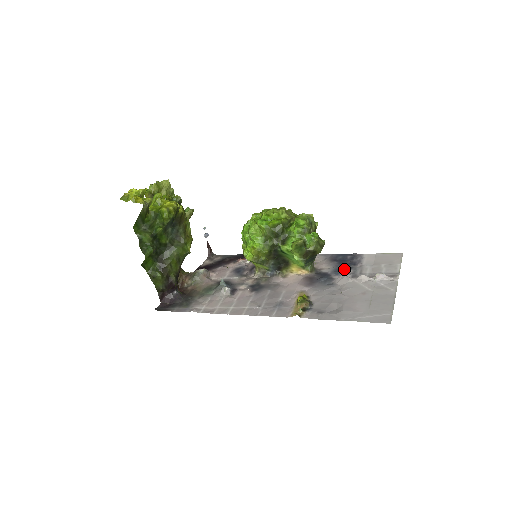
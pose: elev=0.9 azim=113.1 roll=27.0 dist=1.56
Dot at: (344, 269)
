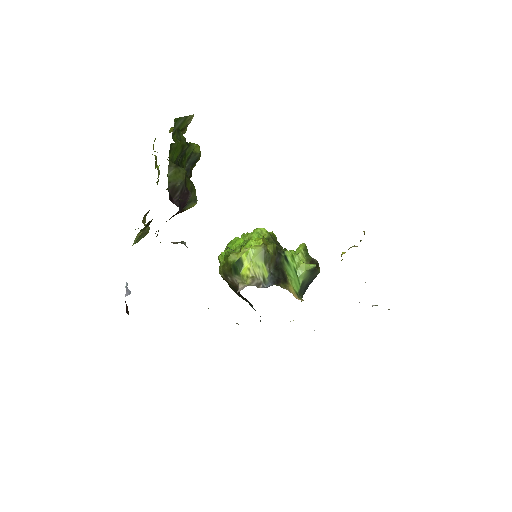
Dot at: occluded
